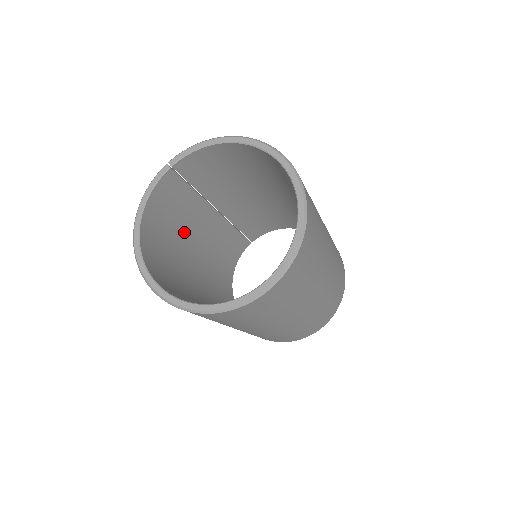
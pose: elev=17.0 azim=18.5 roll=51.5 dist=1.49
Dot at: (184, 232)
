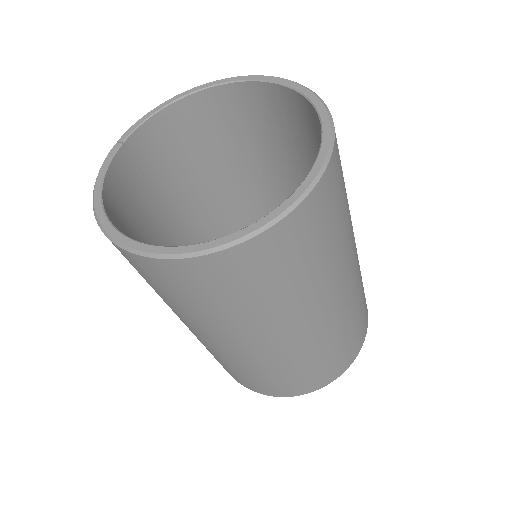
Dot at: occluded
